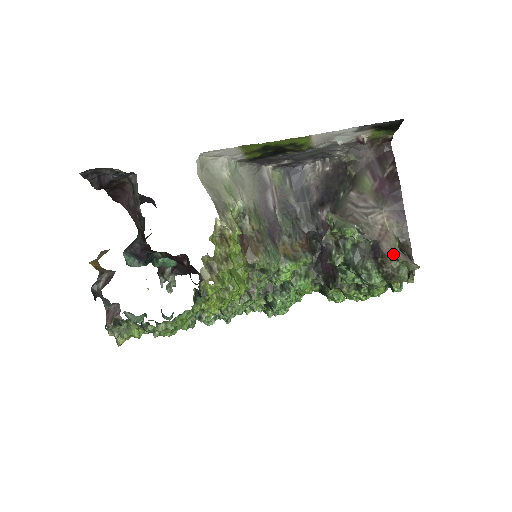
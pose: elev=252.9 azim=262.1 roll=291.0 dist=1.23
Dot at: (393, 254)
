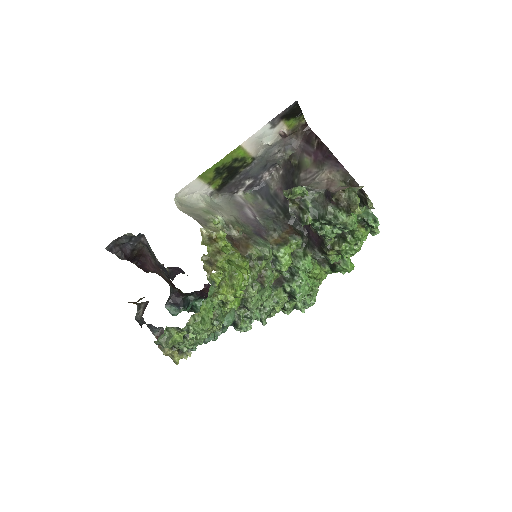
Dot at: (340, 189)
